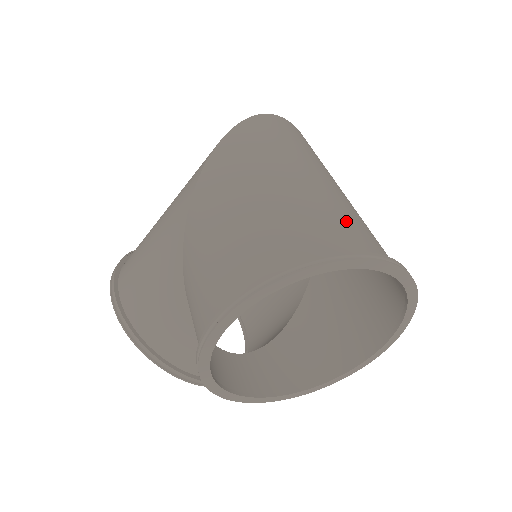
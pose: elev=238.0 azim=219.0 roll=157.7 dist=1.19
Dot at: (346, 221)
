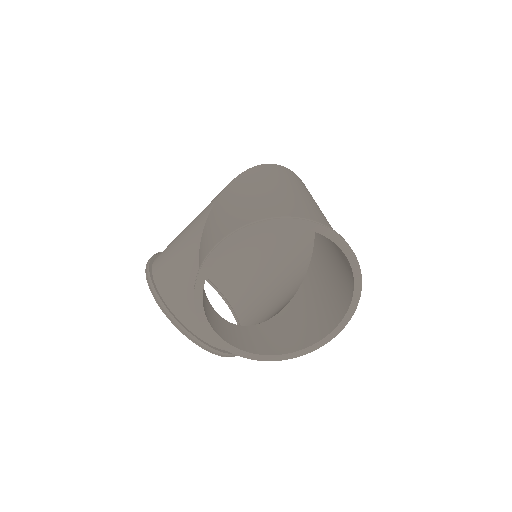
Dot at: (314, 214)
